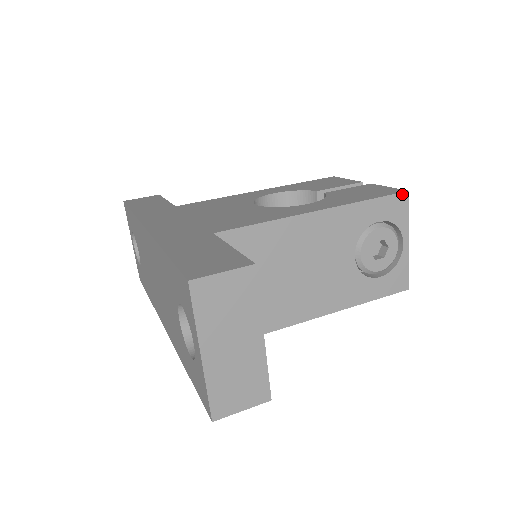
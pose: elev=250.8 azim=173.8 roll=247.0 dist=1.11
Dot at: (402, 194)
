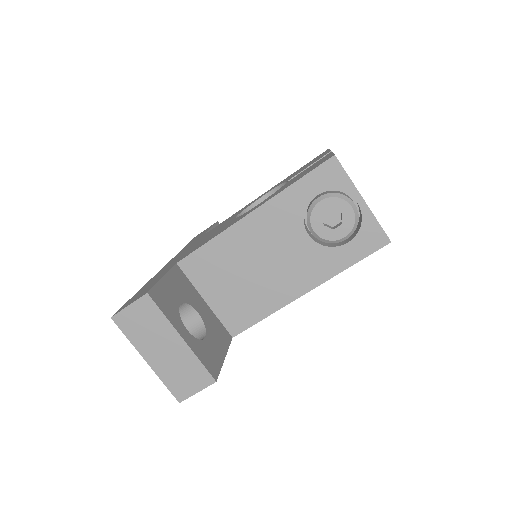
Dot at: (328, 161)
